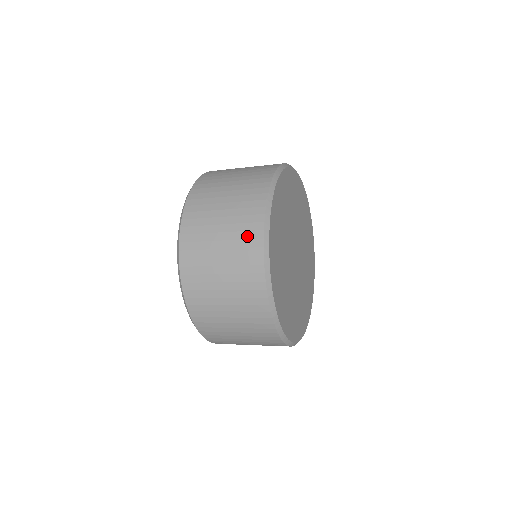
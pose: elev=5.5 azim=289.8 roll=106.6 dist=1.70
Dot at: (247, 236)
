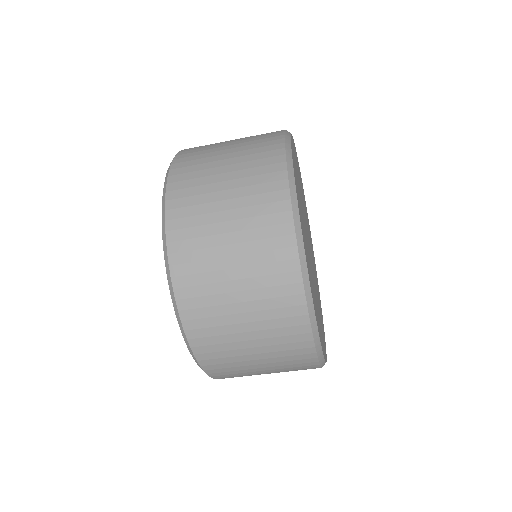
Dot at: (264, 135)
